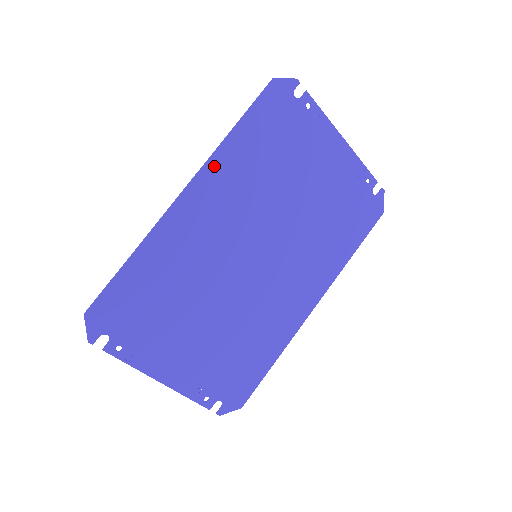
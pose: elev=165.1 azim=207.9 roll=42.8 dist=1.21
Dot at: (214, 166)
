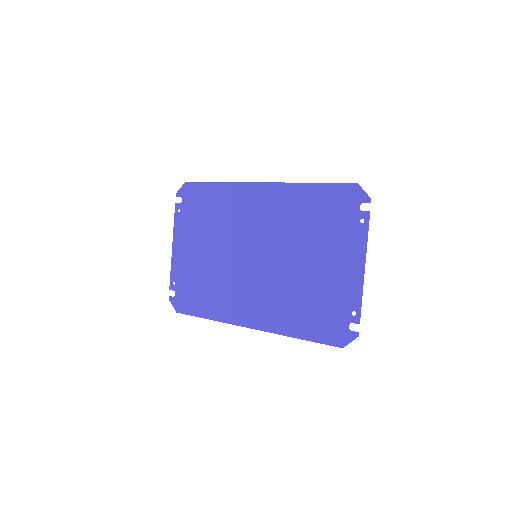
Dot at: (285, 189)
